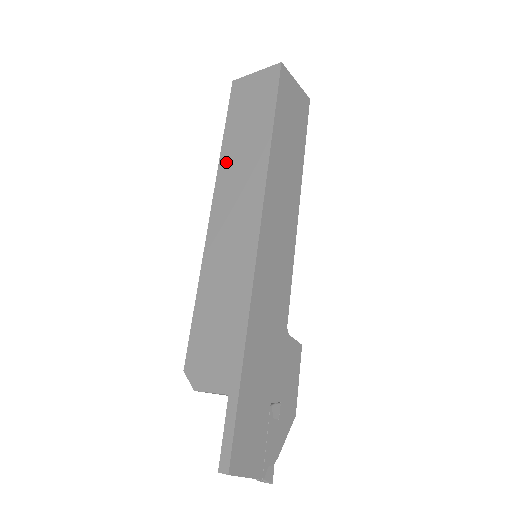
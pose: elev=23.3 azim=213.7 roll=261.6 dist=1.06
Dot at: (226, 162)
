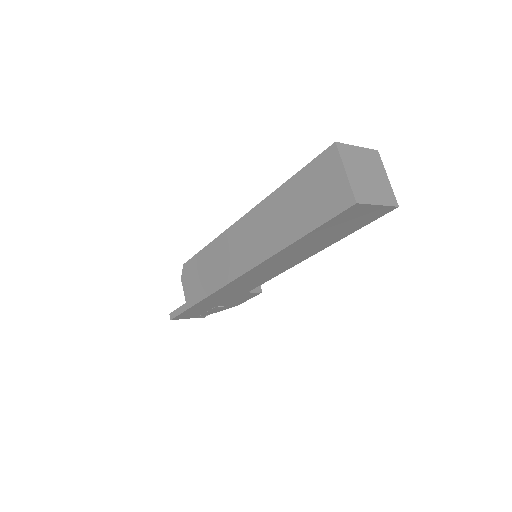
Dot at: (270, 204)
